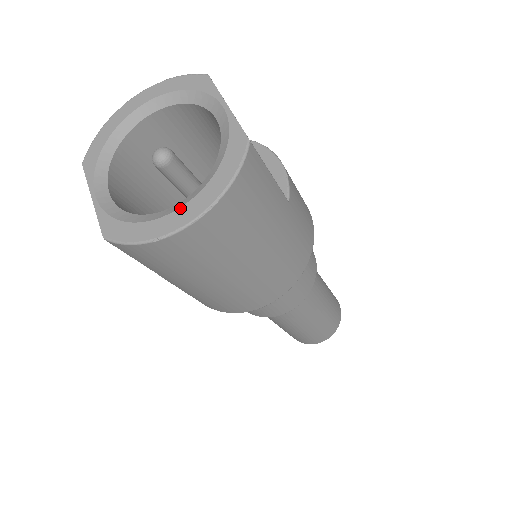
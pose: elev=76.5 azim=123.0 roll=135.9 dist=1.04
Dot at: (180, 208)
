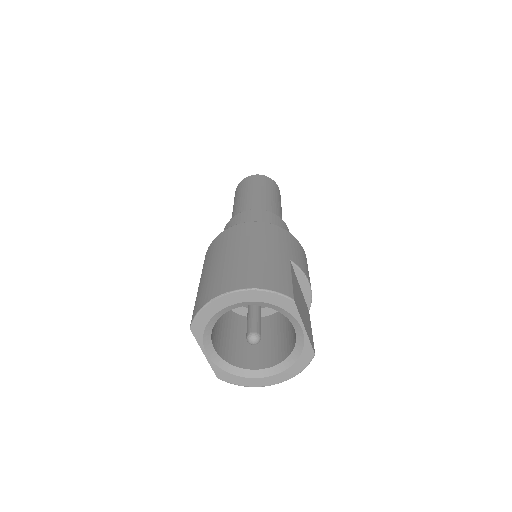
Dot at: (269, 377)
